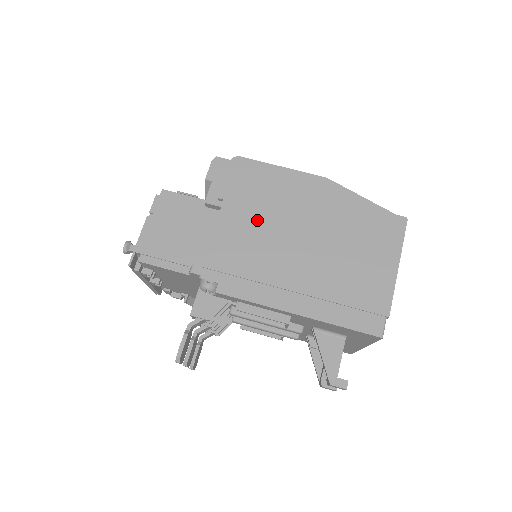
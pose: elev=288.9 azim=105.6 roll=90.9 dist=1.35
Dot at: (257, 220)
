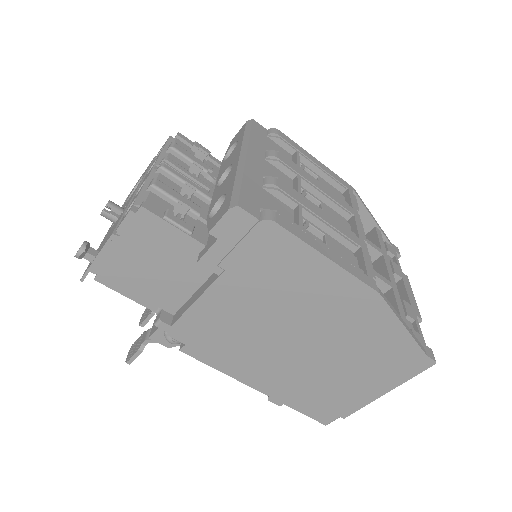
Dot at: (259, 307)
